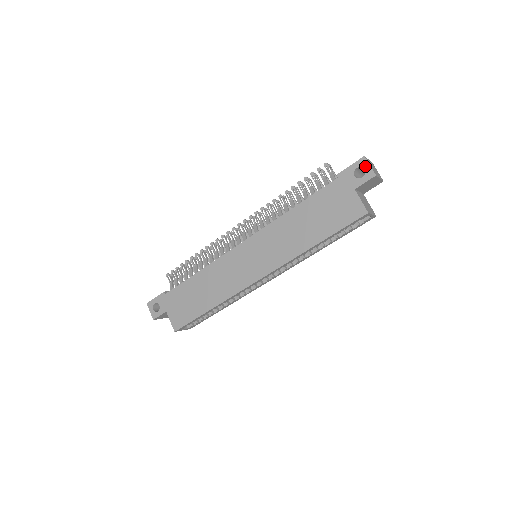
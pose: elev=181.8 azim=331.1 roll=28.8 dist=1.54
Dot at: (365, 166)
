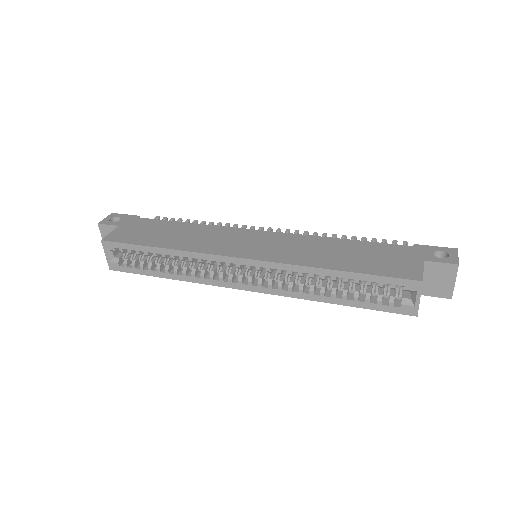
Dot at: (452, 254)
